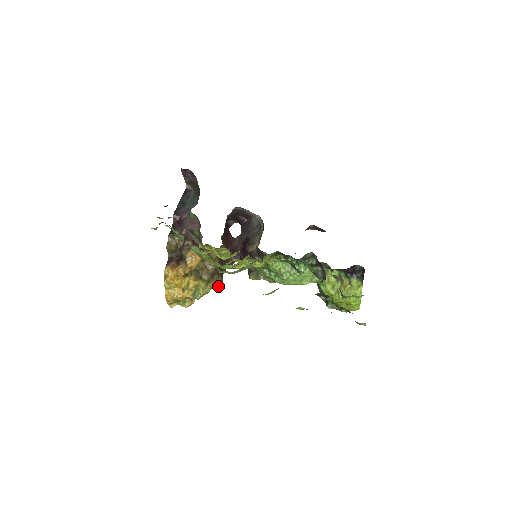
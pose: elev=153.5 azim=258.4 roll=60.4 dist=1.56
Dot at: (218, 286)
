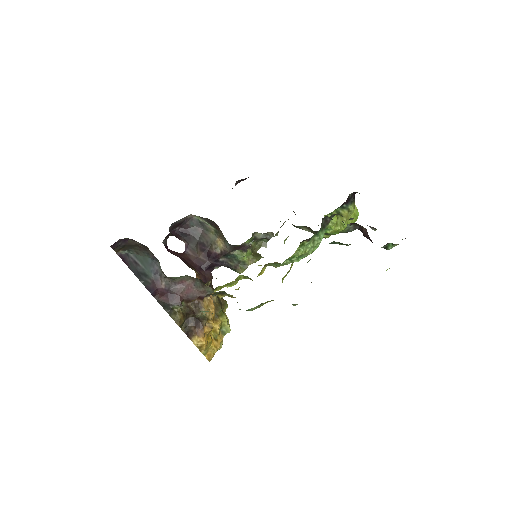
Dot at: occluded
